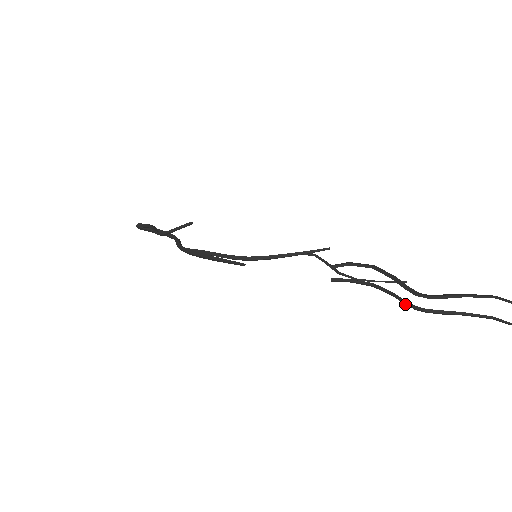
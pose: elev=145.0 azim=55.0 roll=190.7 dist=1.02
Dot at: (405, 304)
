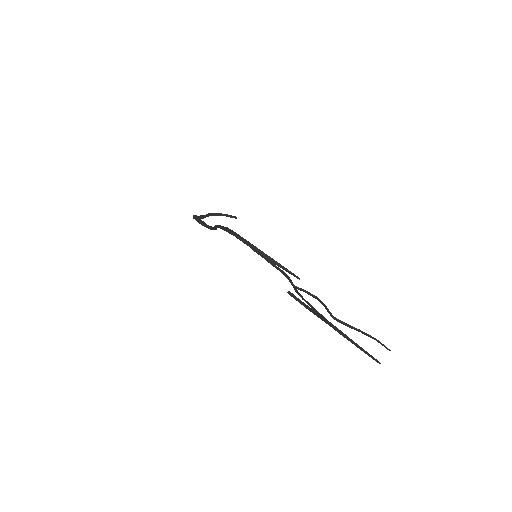
Dot at: (322, 319)
